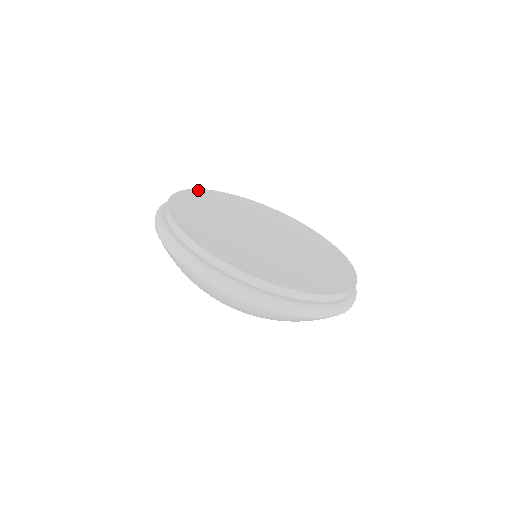
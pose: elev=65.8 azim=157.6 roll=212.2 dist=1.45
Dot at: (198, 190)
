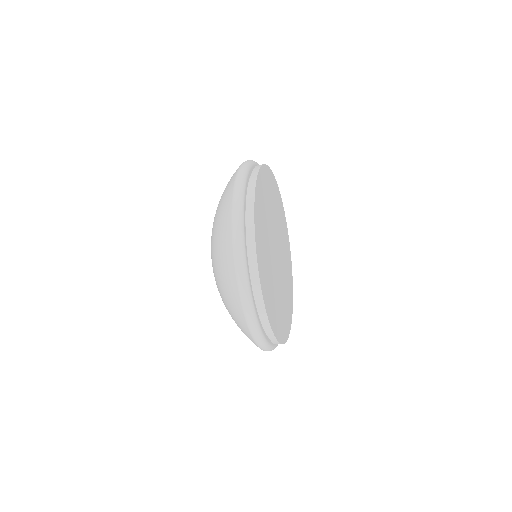
Dot at: (268, 168)
